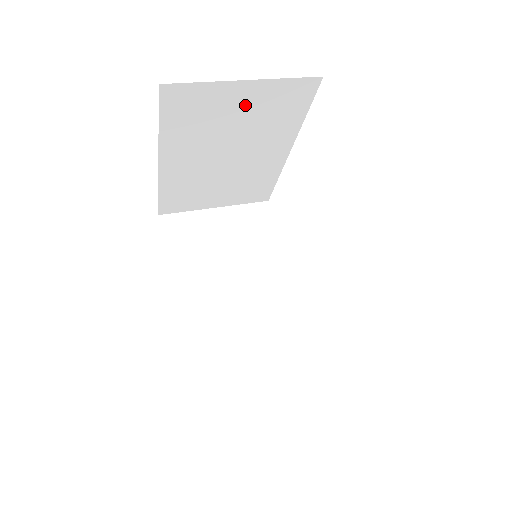
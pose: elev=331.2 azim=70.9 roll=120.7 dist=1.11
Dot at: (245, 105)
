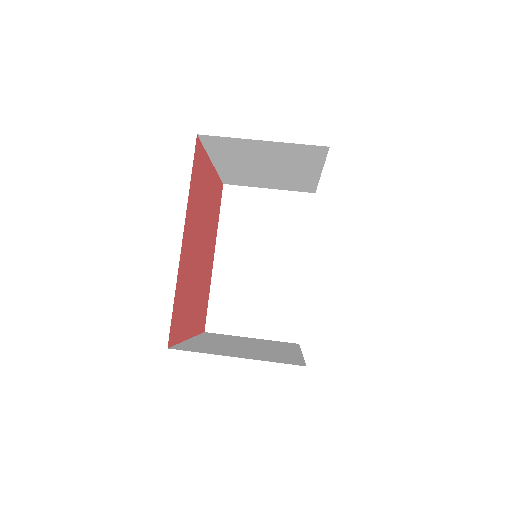
Dot at: (268, 150)
